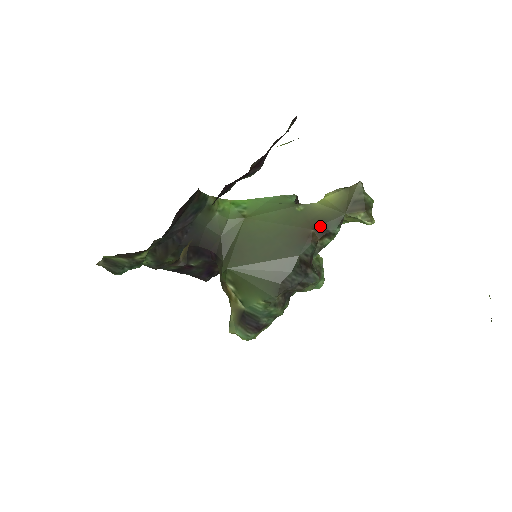
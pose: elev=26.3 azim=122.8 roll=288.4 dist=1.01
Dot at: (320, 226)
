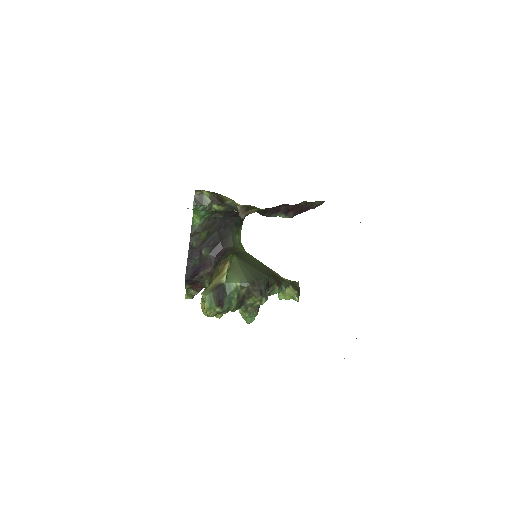
Dot at: (279, 279)
